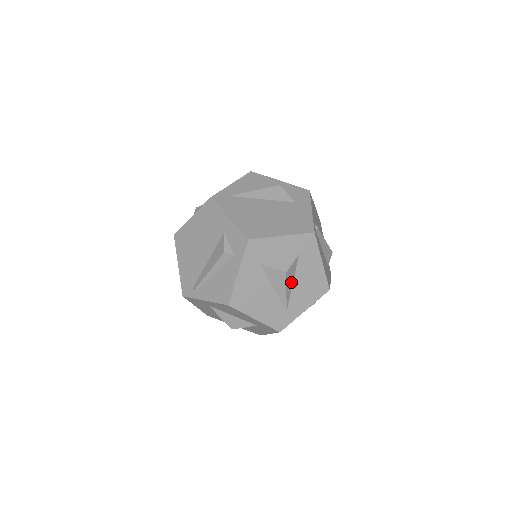
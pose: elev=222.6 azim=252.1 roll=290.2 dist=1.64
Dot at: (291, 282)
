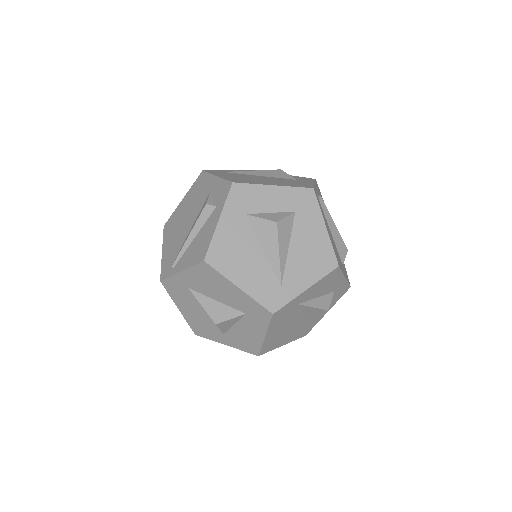
Dot at: (286, 244)
